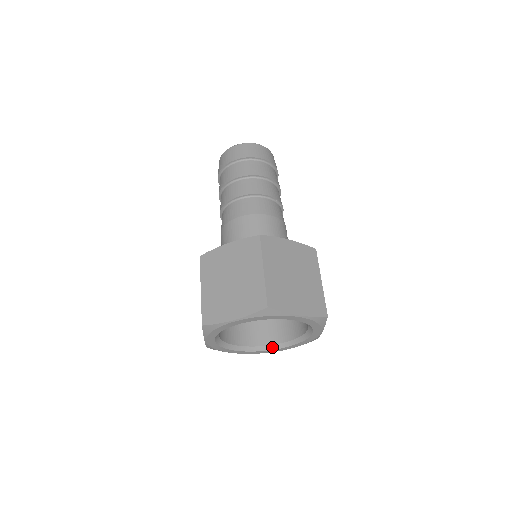
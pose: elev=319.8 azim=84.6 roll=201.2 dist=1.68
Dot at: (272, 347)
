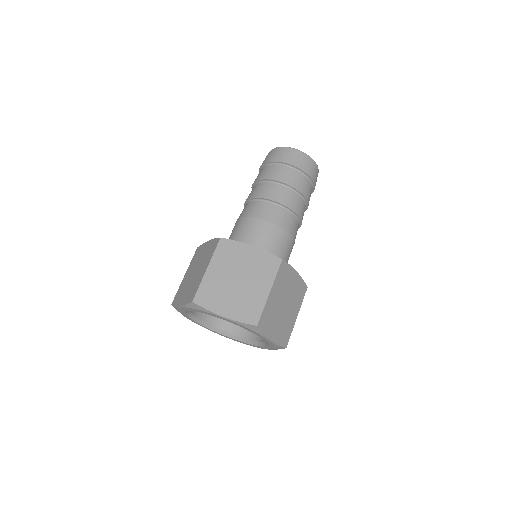
Dot at: (255, 343)
